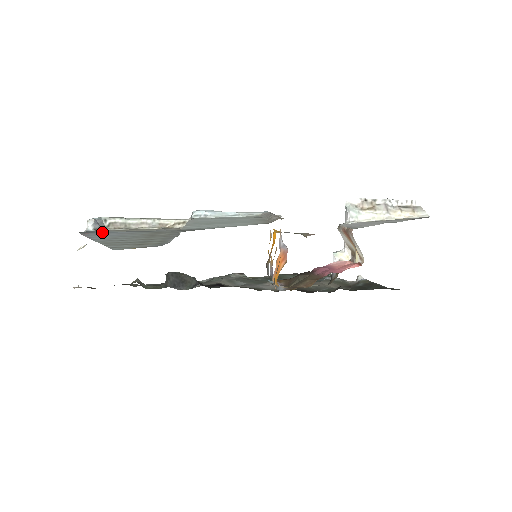
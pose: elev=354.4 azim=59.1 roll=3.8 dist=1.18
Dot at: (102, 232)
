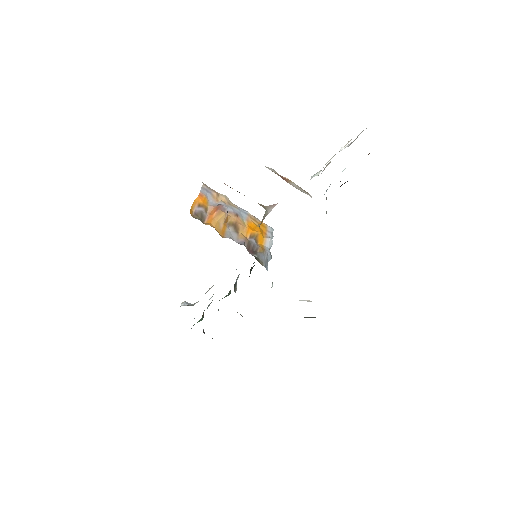
Dot at: occluded
